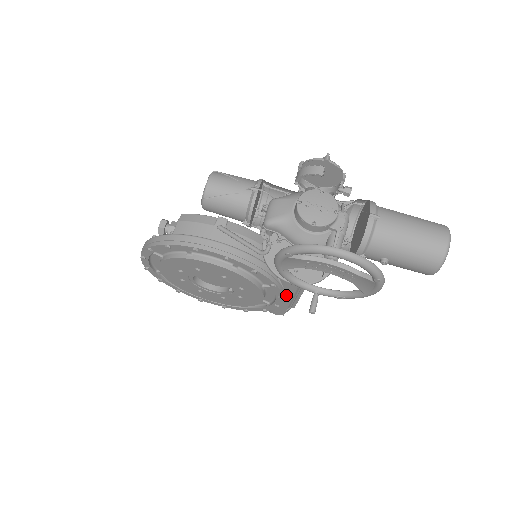
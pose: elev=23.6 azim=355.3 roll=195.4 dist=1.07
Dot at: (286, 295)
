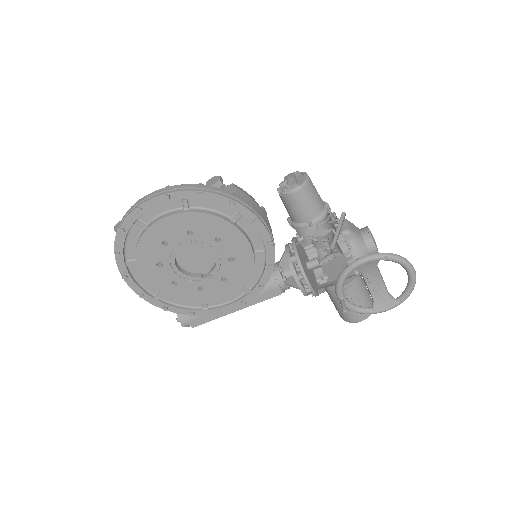
Dot at: occluded
